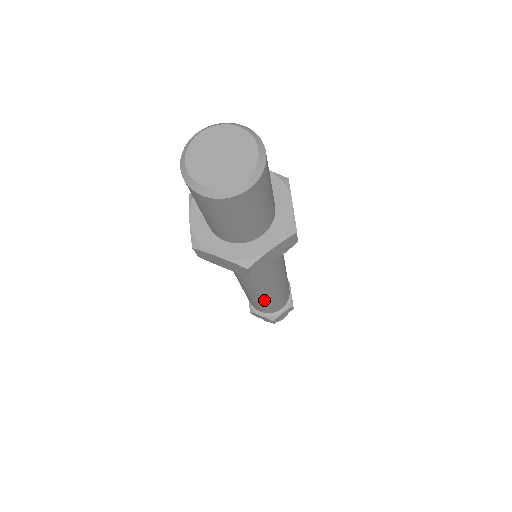
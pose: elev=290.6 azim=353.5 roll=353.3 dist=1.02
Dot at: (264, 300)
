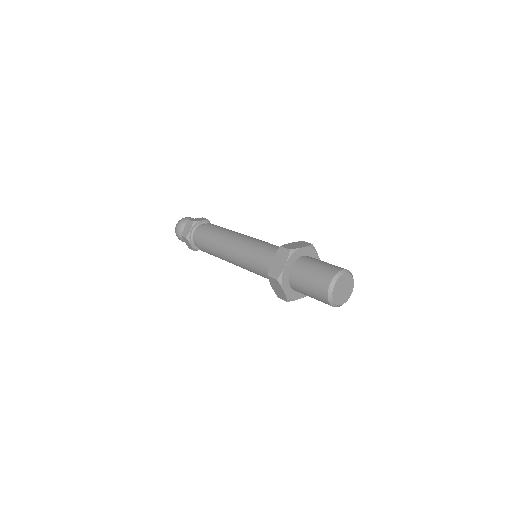
Dot at: occluded
